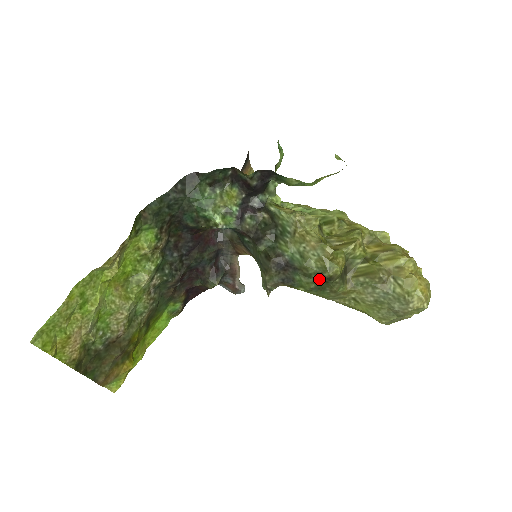
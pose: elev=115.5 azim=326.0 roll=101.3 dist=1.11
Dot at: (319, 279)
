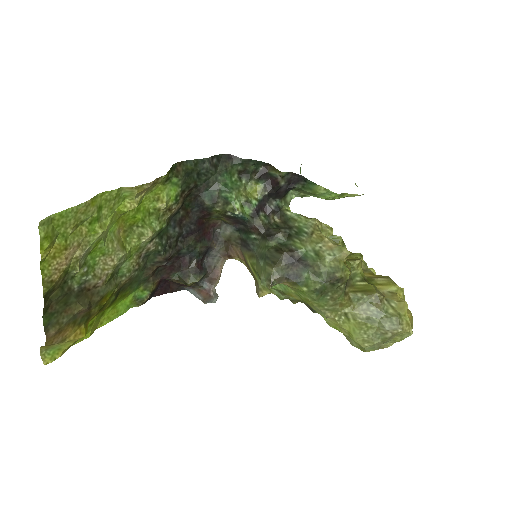
Dot at: (328, 279)
